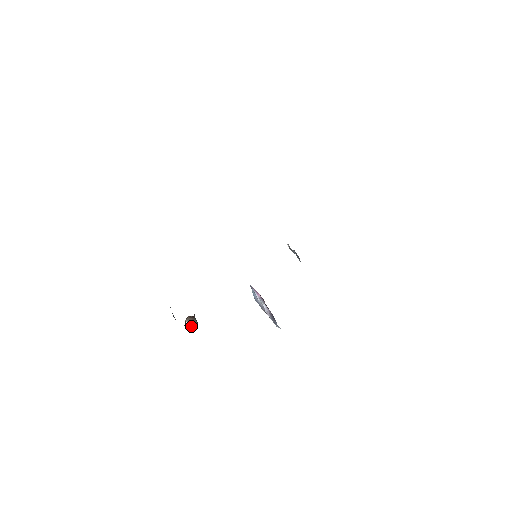
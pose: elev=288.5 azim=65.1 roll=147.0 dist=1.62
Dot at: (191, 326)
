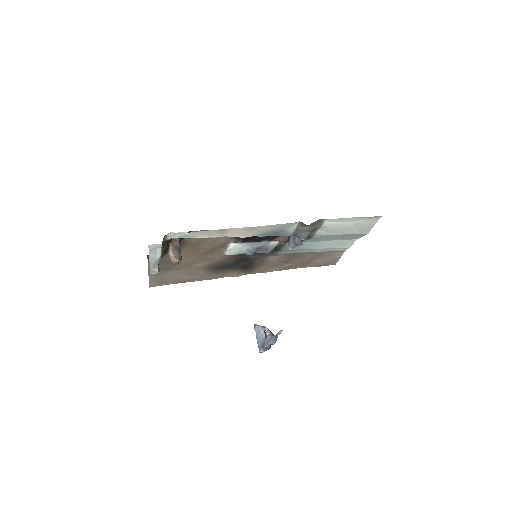
Dot at: (174, 255)
